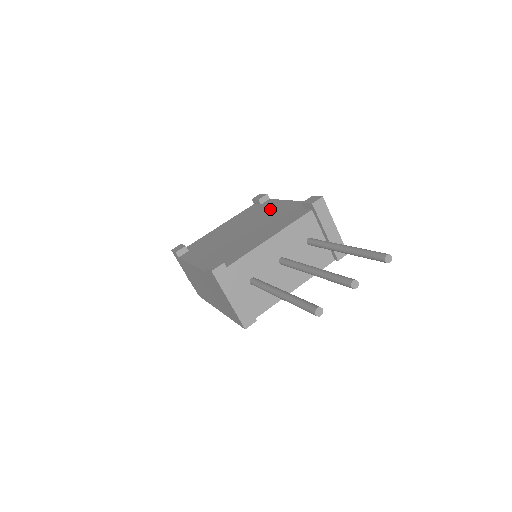
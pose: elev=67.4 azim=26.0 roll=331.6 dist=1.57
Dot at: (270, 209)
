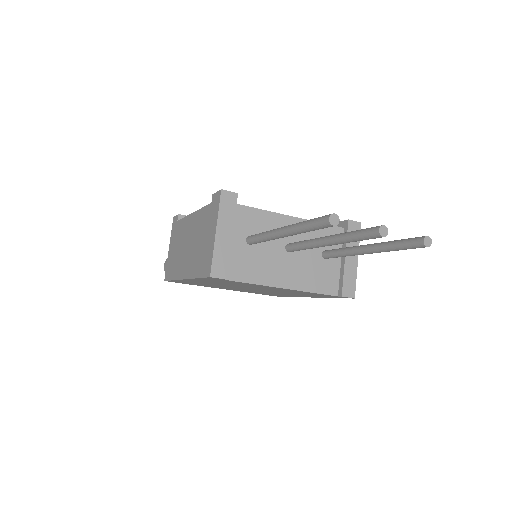
Dot at: occluded
